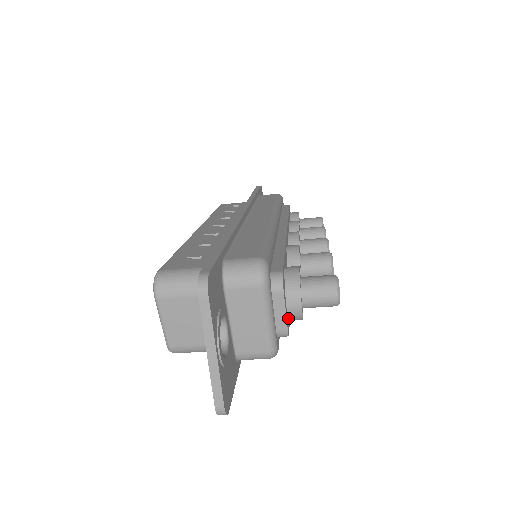
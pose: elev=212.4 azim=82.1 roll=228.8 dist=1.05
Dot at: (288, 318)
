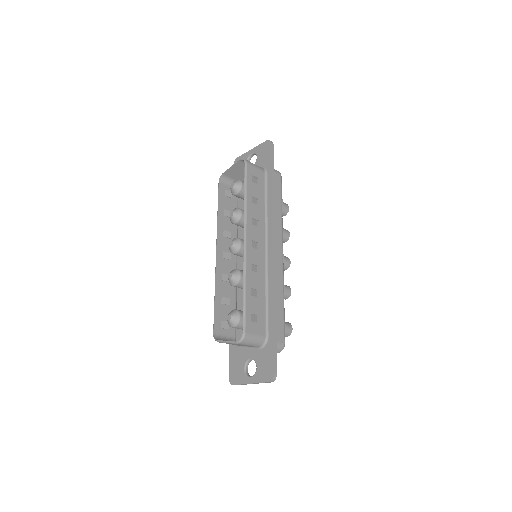
Dot at: occluded
